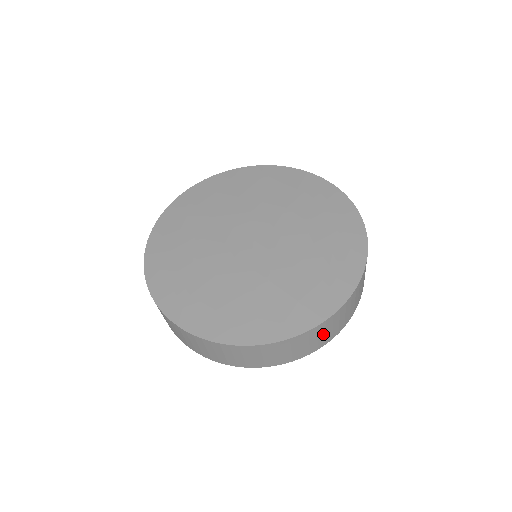
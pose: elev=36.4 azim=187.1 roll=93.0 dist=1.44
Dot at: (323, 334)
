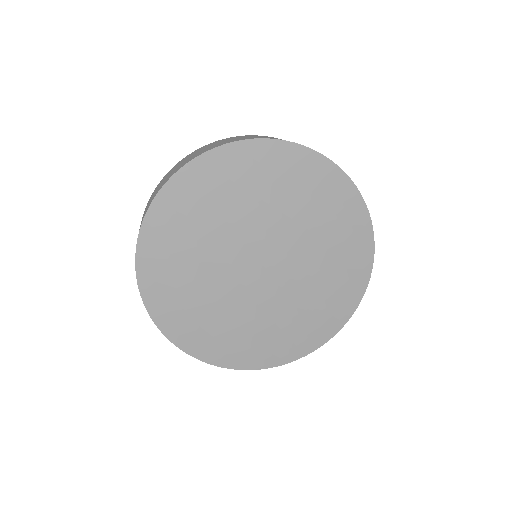
Dot at: occluded
